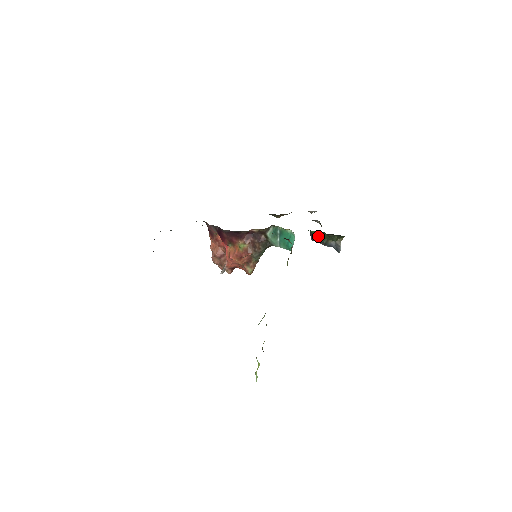
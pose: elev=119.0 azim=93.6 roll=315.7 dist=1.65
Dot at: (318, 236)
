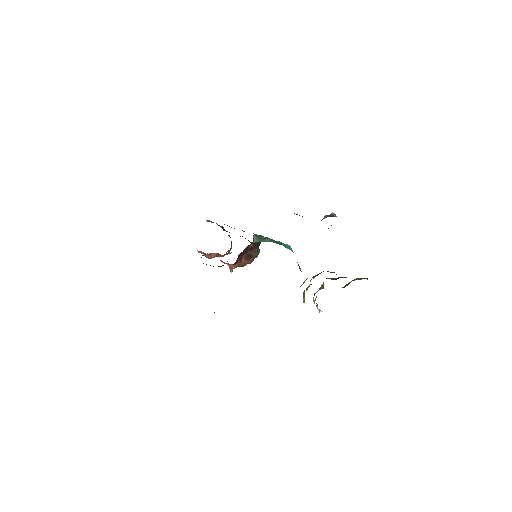
Dot at: occluded
